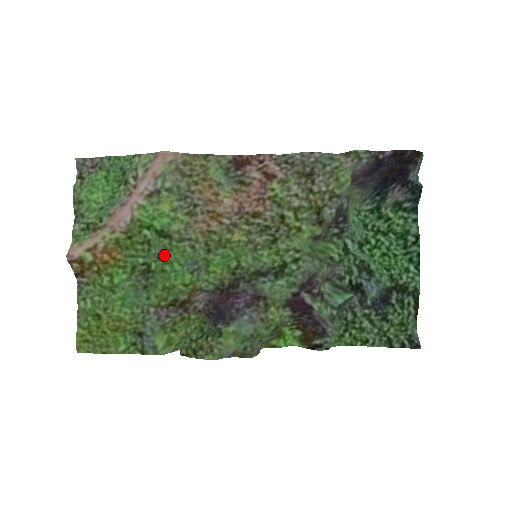
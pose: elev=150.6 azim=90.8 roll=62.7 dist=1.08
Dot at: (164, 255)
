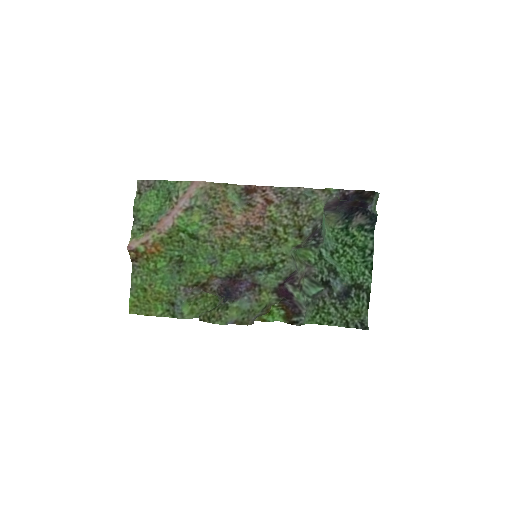
Dot at: (193, 251)
